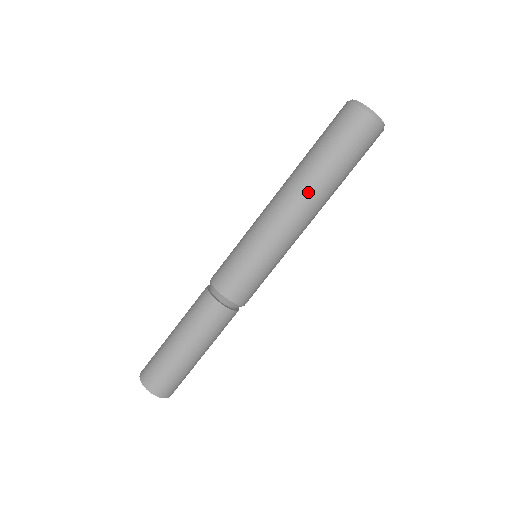
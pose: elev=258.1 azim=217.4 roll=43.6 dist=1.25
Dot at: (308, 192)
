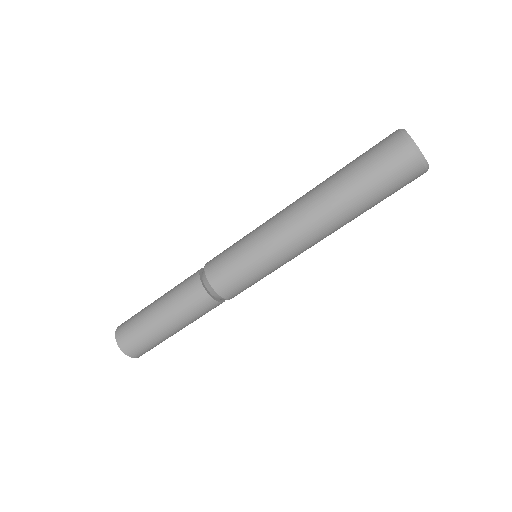
Dot at: (329, 219)
